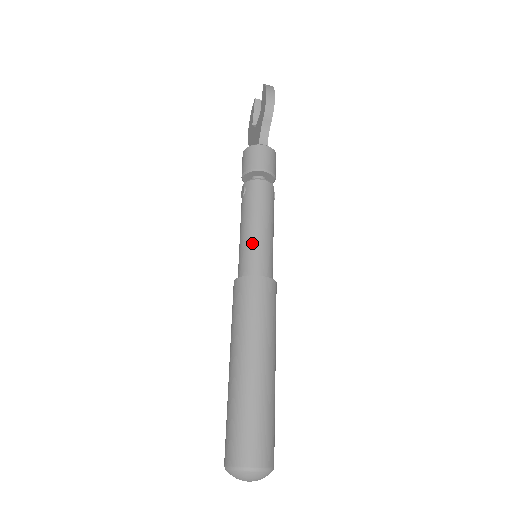
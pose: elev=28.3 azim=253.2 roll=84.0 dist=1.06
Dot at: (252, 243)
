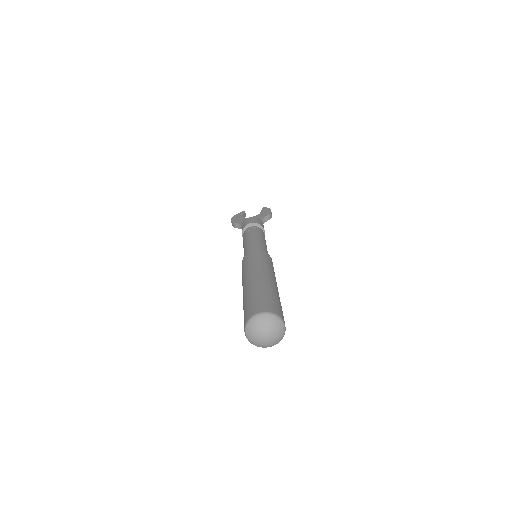
Dot at: (265, 246)
